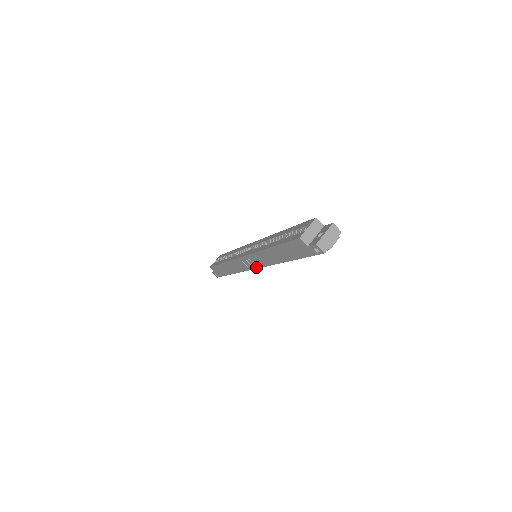
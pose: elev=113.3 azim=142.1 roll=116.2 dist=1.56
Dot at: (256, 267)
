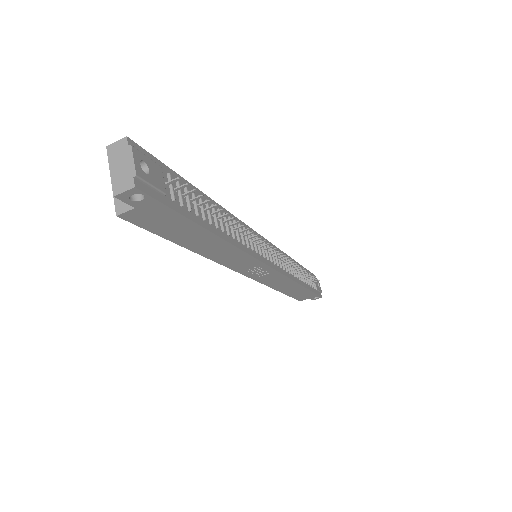
Dot at: (264, 266)
